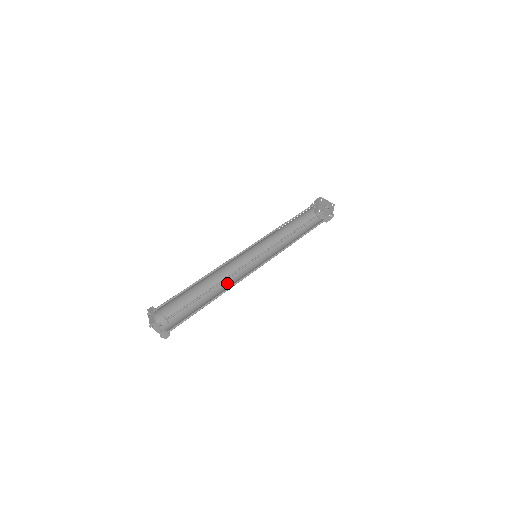
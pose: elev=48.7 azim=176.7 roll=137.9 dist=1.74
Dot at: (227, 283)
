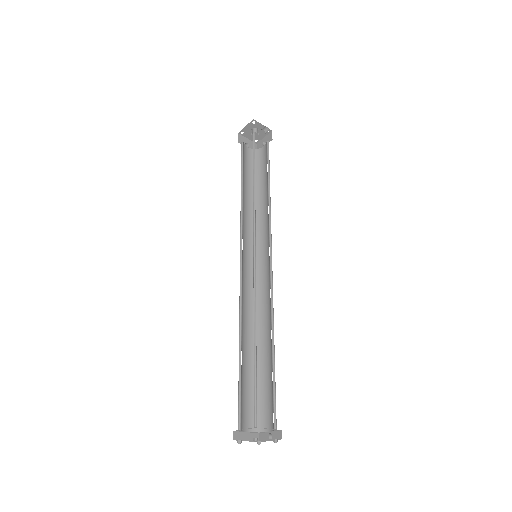
Dot at: (267, 312)
